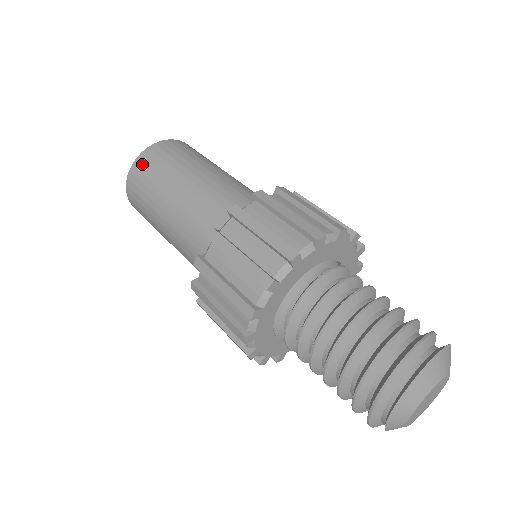
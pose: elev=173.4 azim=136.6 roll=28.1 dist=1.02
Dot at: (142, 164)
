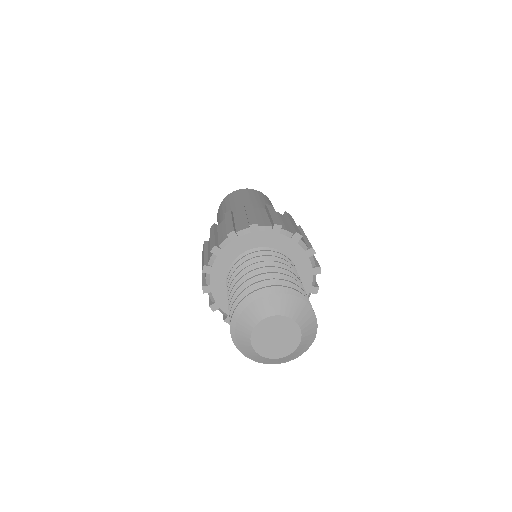
Dot at: (224, 201)
